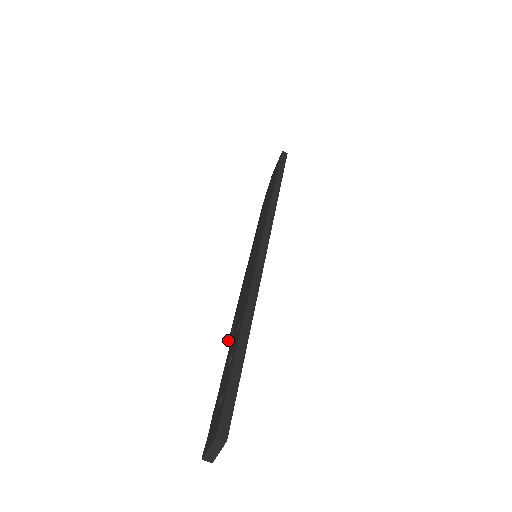
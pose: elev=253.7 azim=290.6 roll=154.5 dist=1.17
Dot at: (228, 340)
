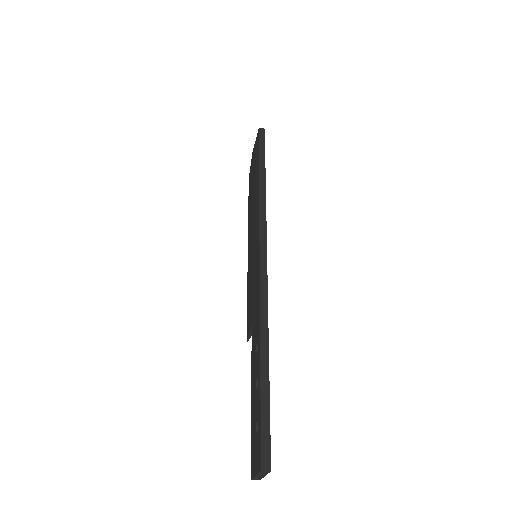
Dot at: occluded
